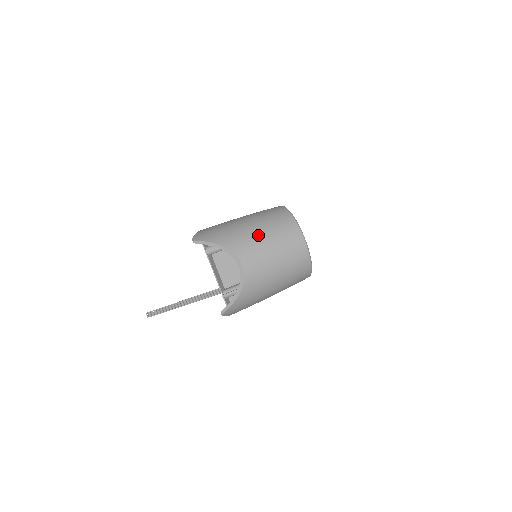
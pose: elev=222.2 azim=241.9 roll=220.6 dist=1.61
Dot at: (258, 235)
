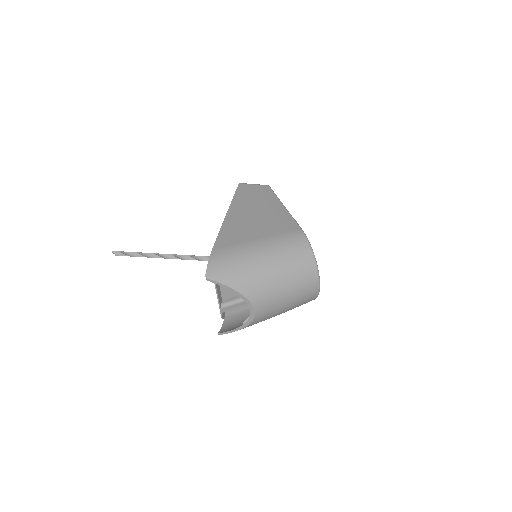
Dot at: (277, 282)
